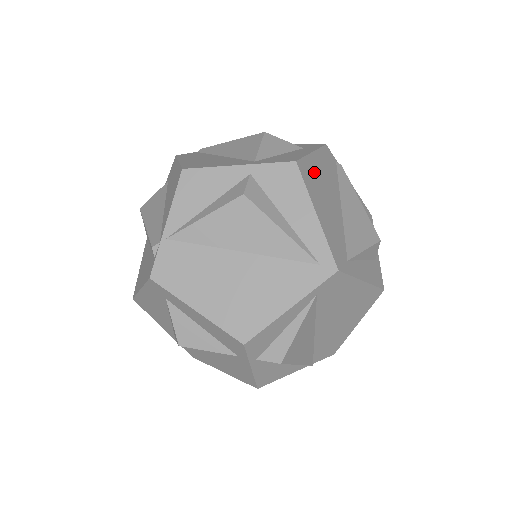
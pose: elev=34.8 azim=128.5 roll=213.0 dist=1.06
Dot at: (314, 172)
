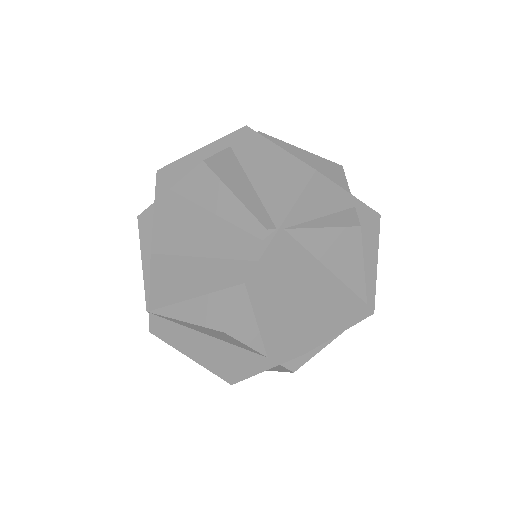
Dot at: occluded
